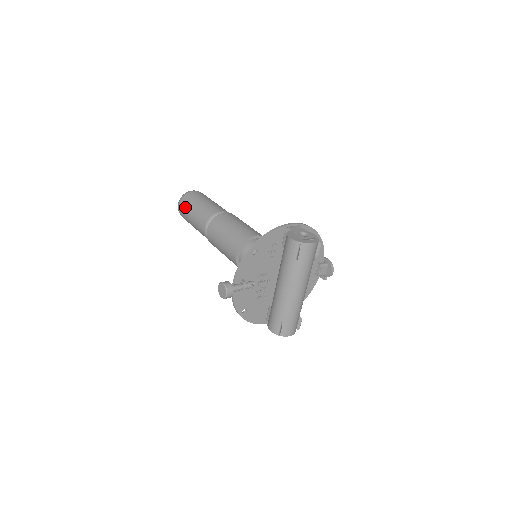
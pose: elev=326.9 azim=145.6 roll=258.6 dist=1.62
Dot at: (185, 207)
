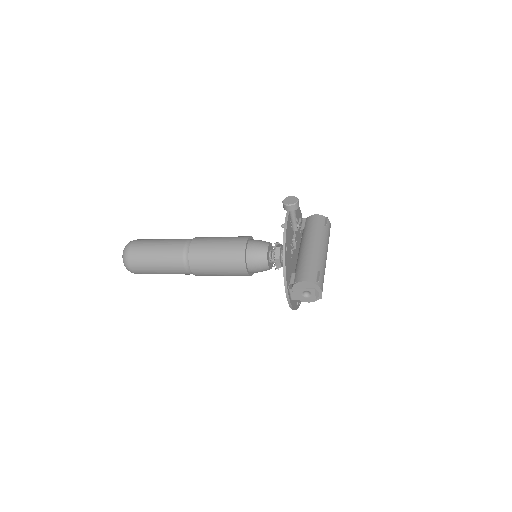
Dot at: (145, 240)
